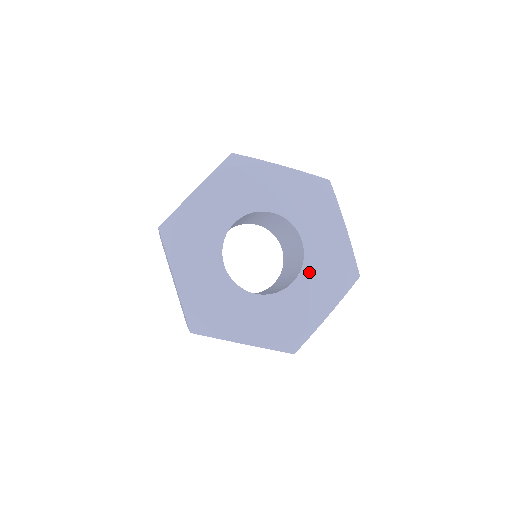
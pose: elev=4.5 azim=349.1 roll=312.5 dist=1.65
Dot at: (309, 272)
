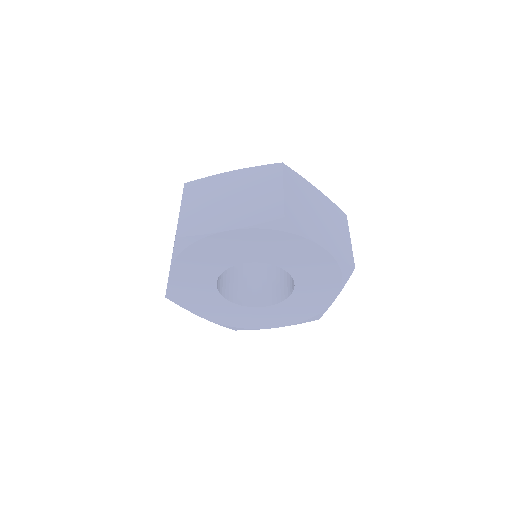
Dot at: (303, 284)
